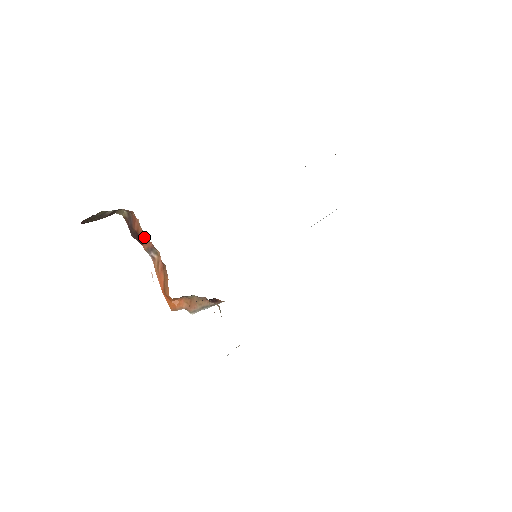
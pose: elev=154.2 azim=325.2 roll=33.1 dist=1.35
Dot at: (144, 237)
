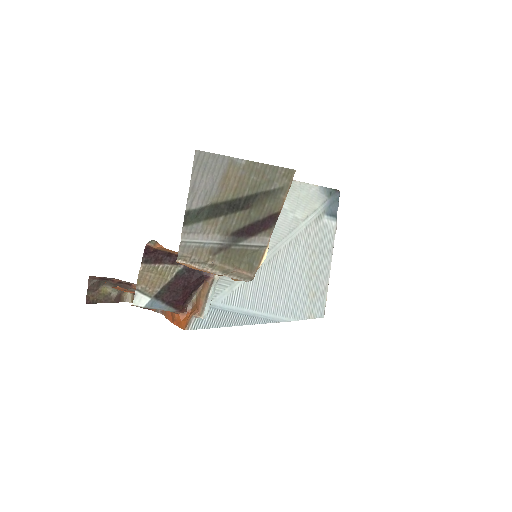
Dot at: occluded
